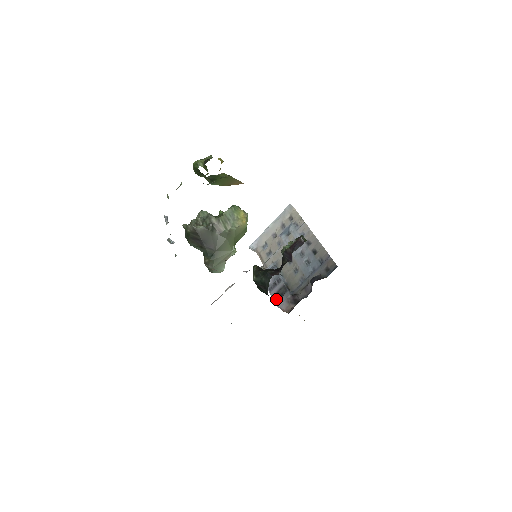
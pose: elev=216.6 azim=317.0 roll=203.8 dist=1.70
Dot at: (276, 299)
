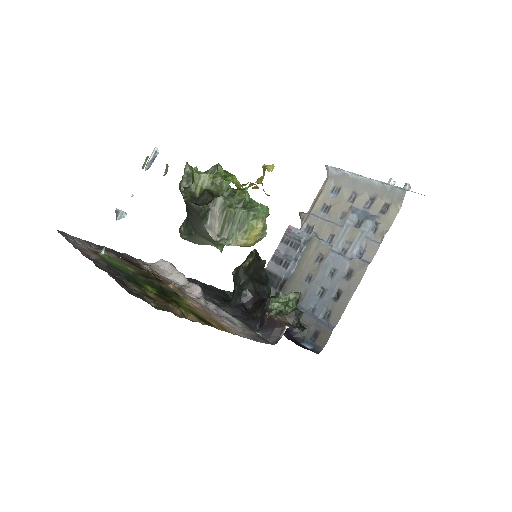
Dot at: occluded
